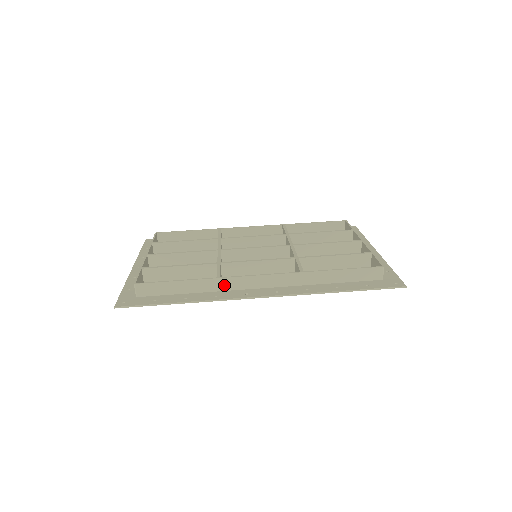
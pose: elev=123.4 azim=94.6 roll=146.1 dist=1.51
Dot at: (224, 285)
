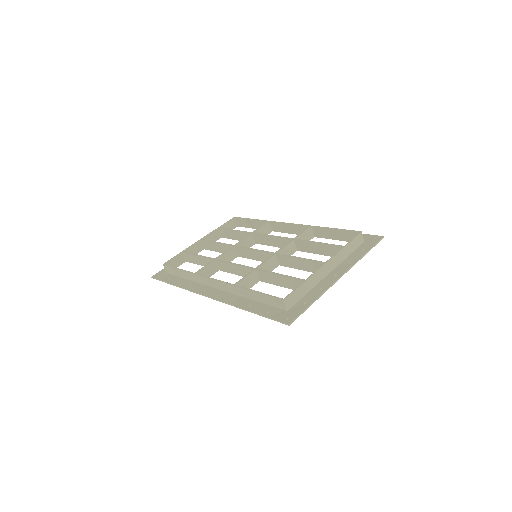
Dot at: (199, 279)
